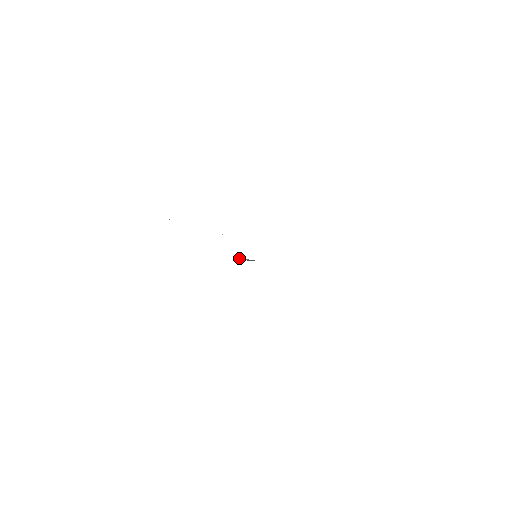
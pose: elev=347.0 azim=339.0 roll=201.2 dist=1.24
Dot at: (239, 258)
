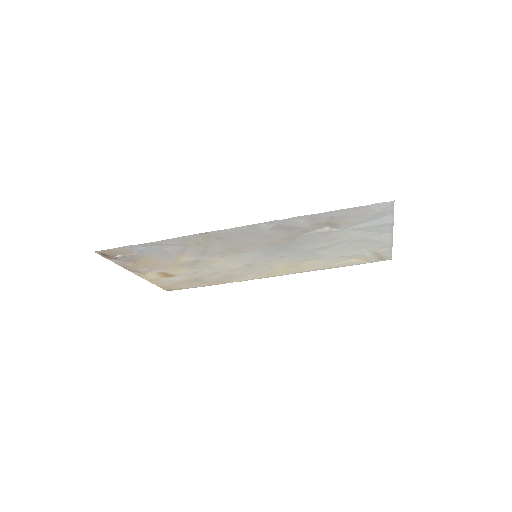
Dot at: (304, 234)
